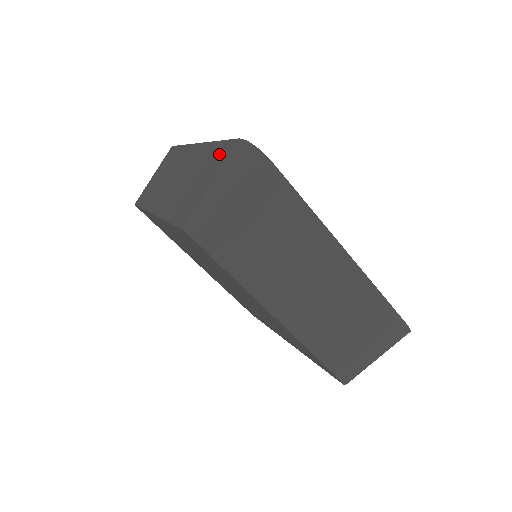
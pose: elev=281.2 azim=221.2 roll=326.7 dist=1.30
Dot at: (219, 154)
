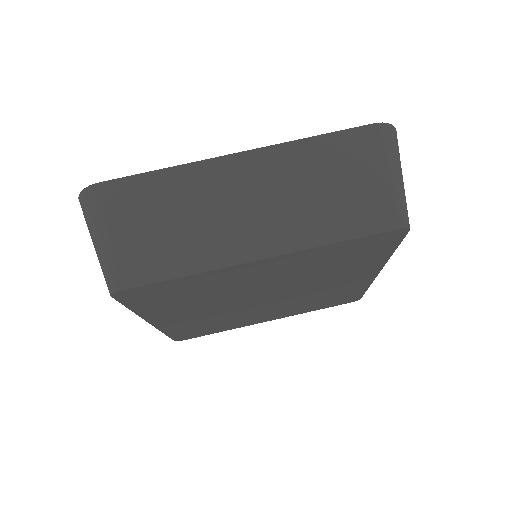
Dot at: occluded
